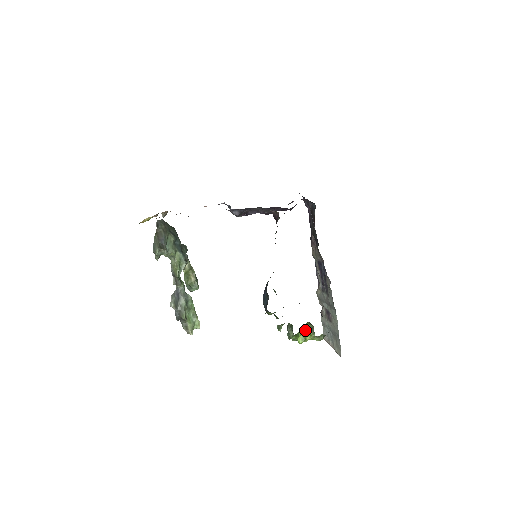
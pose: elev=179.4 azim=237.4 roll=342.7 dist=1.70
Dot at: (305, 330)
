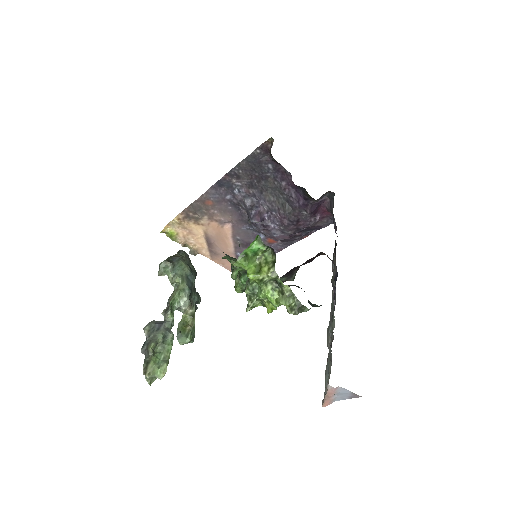
Dot at: (264, 263)
